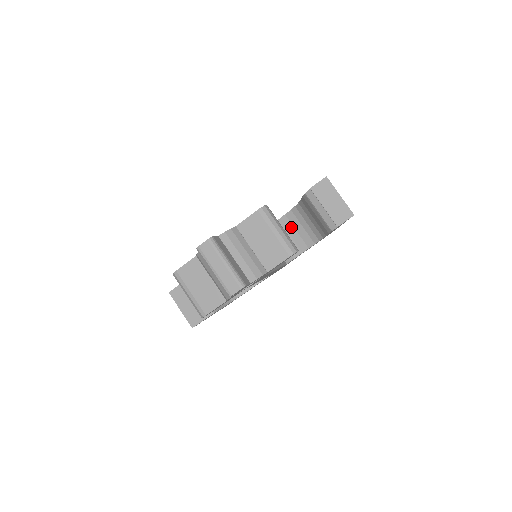
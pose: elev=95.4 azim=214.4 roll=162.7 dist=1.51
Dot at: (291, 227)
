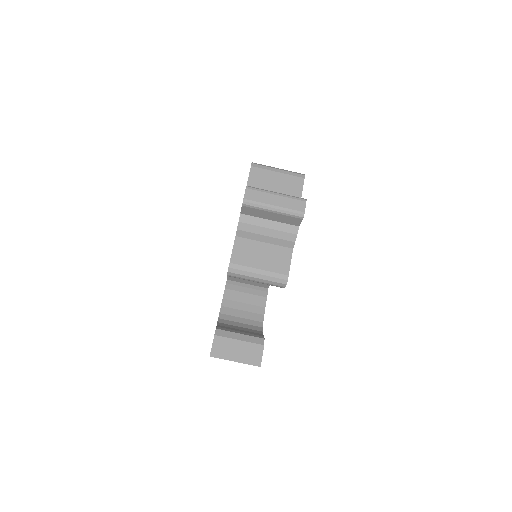
Dot at: occluded
